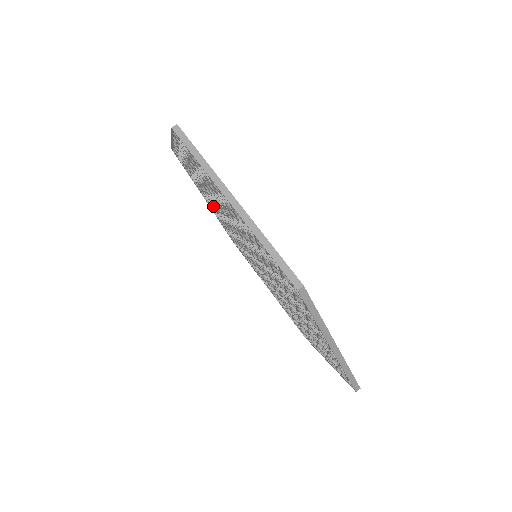
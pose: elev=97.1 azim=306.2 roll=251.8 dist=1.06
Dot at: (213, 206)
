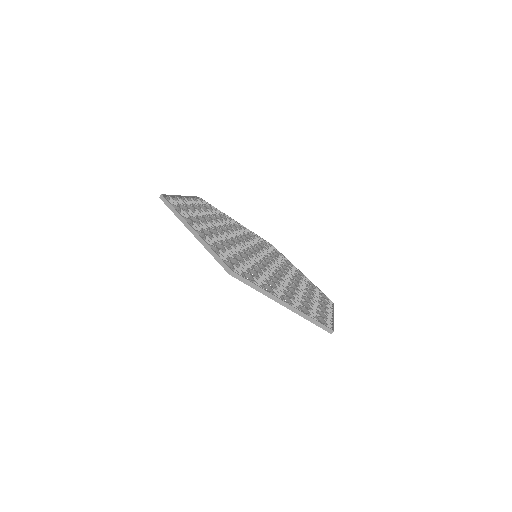
Dot at: occluded
